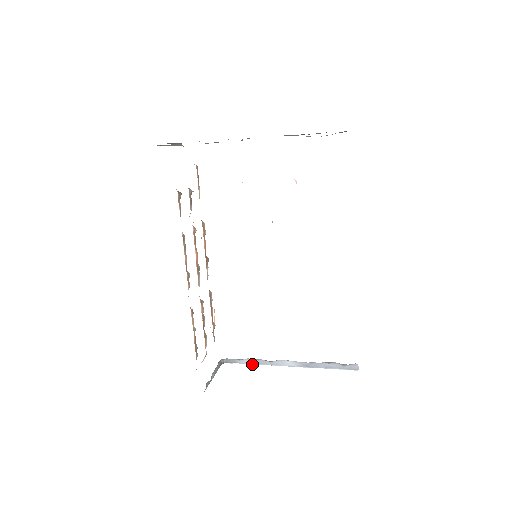
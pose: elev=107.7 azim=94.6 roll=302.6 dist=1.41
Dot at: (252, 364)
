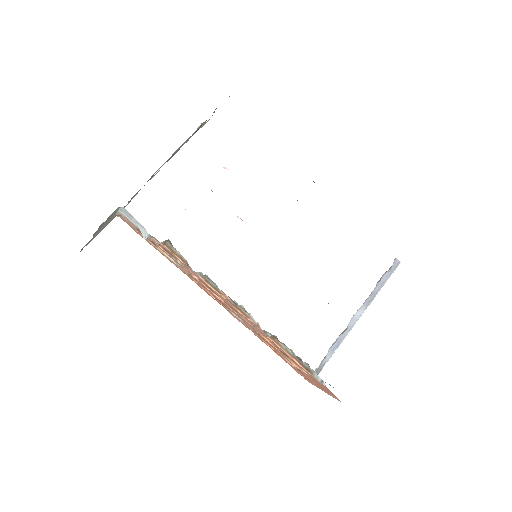
Dot at: occluded
